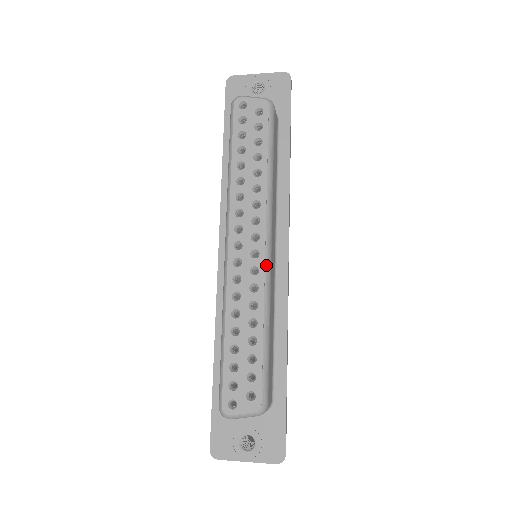
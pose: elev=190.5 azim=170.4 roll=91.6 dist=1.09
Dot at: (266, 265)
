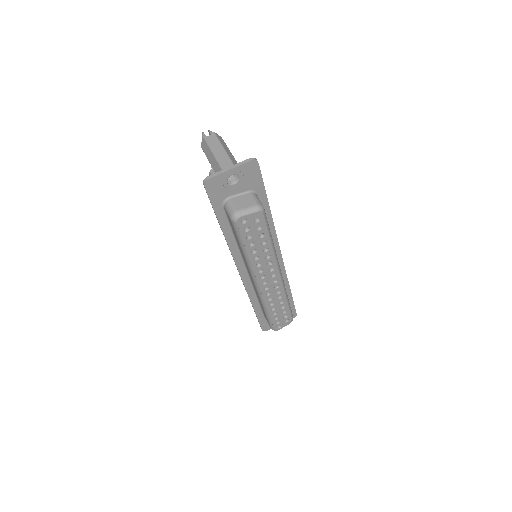
Dot at: (282, 282)
